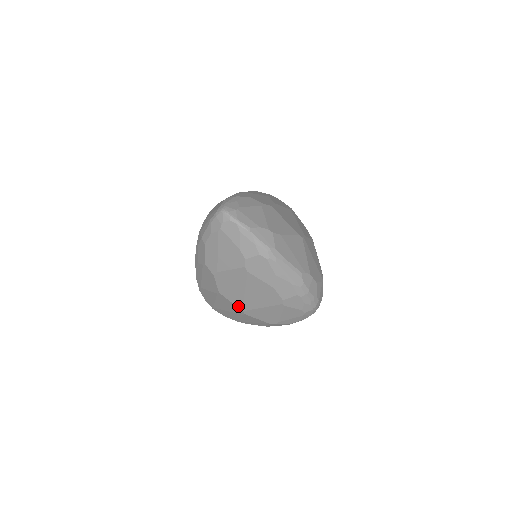
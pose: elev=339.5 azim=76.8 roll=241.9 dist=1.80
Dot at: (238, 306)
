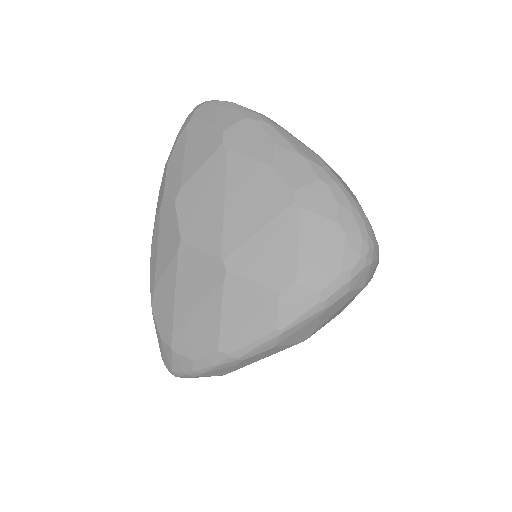
Dot at: (213, 252)
